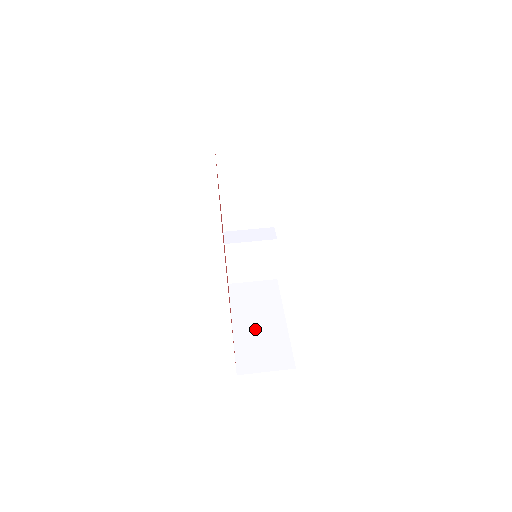
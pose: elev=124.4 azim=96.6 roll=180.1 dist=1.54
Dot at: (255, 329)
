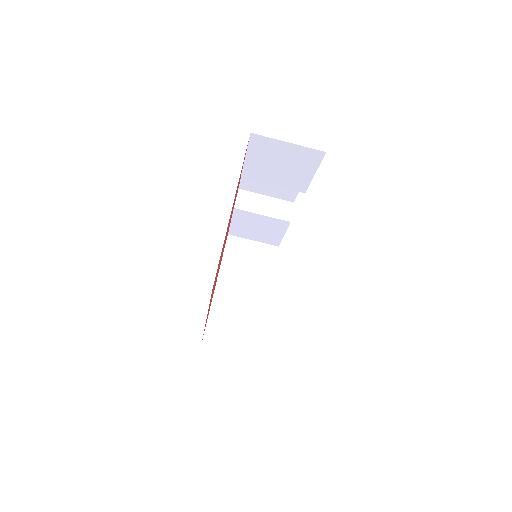
Dot at: (236, 299)
